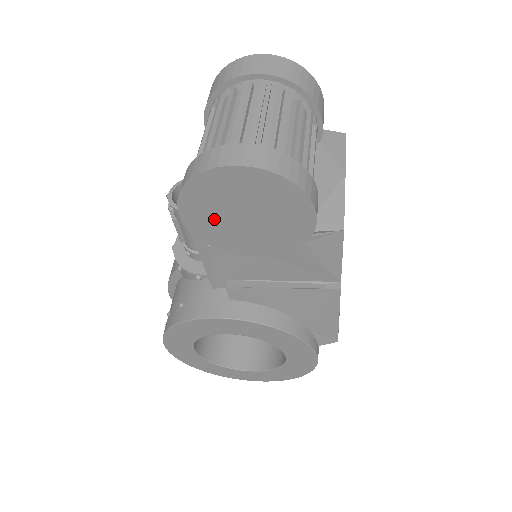
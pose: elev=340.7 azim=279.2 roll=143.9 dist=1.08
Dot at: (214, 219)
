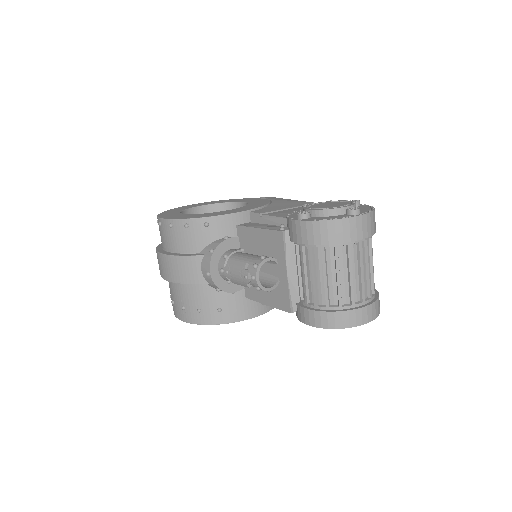
Dot at: occluded
